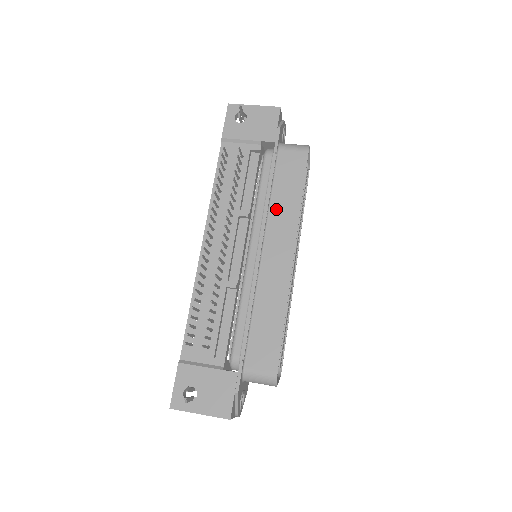
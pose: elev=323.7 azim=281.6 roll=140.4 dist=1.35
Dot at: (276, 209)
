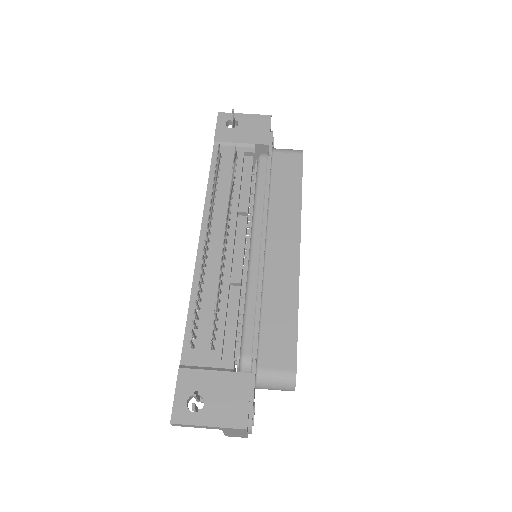
Dot at: (276, 205)
